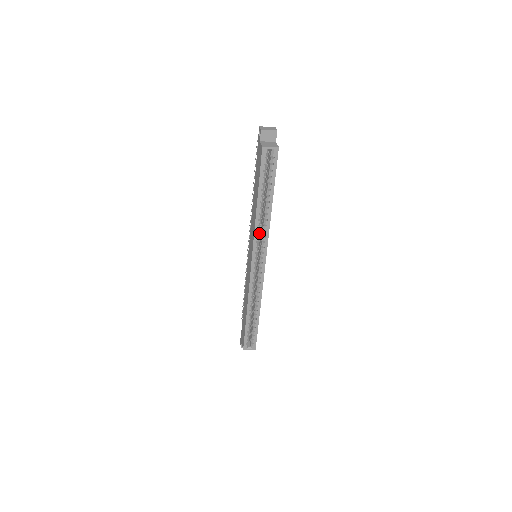
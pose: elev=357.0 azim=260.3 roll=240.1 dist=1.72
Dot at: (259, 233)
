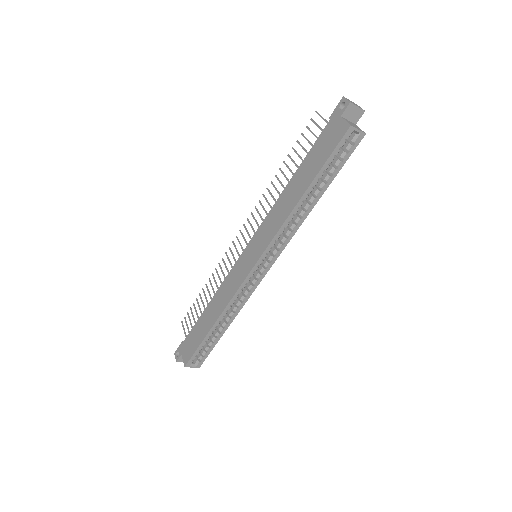
Dot at: (283, 231)
